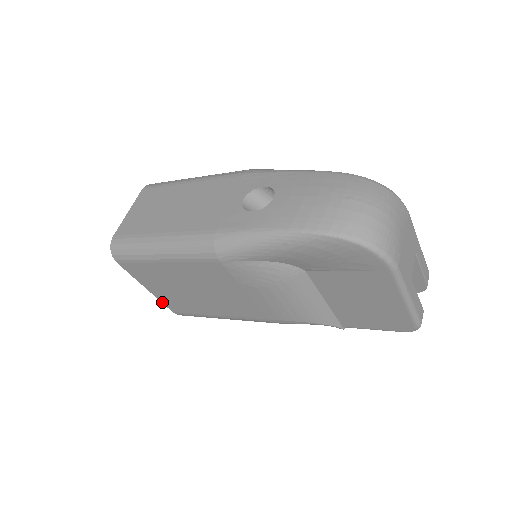
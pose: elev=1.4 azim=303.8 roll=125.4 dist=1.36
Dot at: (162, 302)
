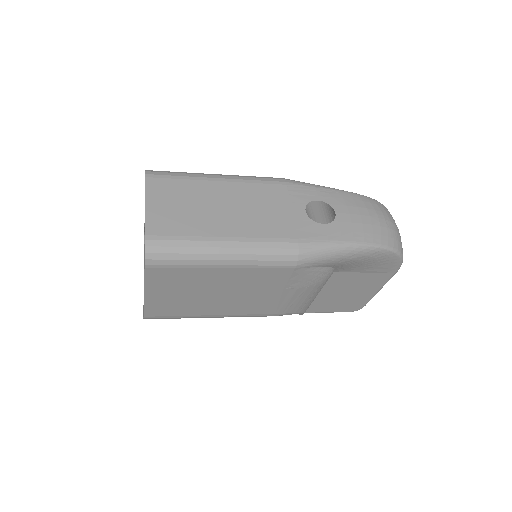
Dot at: (145, 307)
